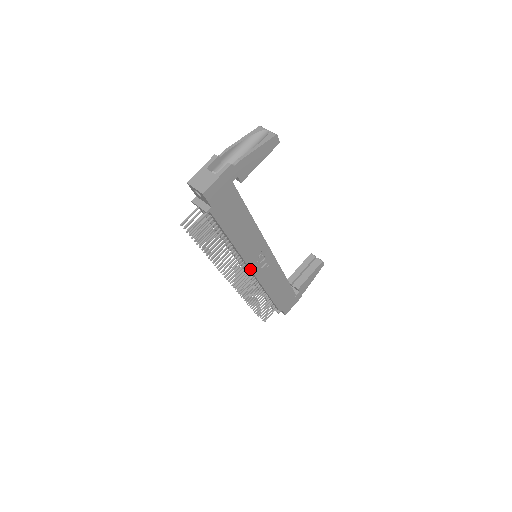
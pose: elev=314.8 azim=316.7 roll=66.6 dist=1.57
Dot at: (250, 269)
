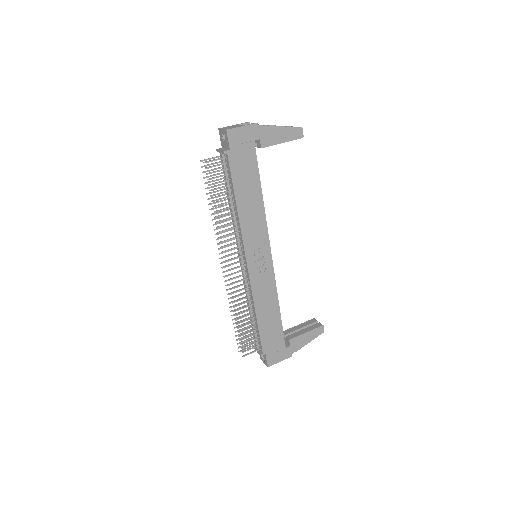
Dot at: (246, 257)
